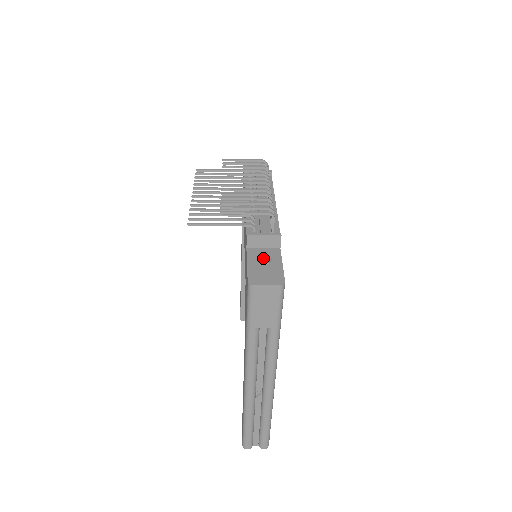
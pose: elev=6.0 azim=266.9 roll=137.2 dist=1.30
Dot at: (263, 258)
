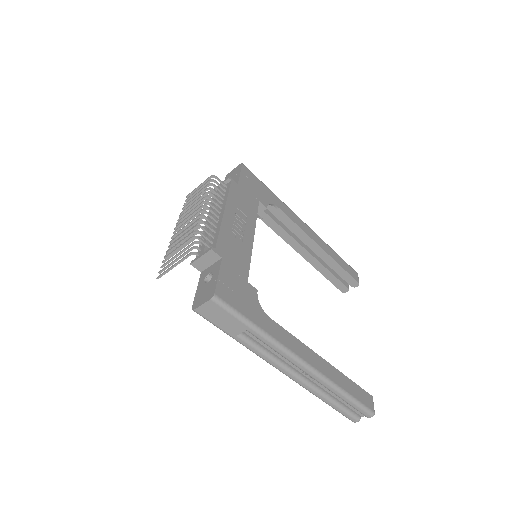
Dot at: (210, 276)
